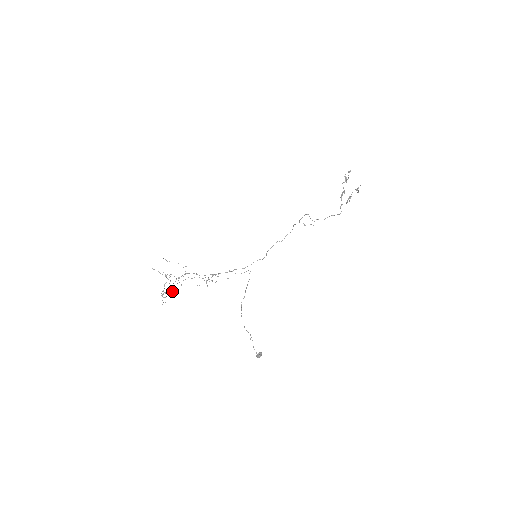
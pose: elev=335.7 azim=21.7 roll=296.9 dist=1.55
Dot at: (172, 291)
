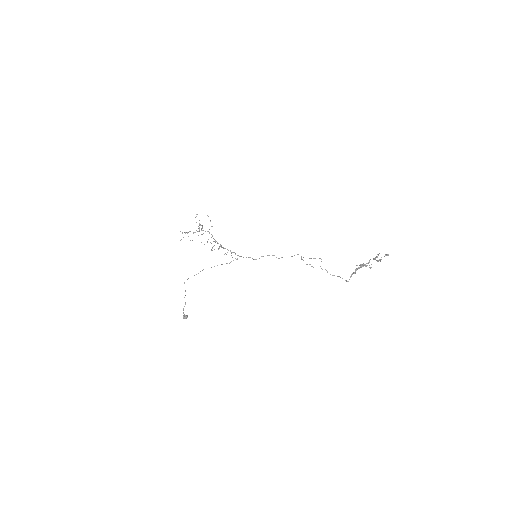
Dot at: (187, 232)
